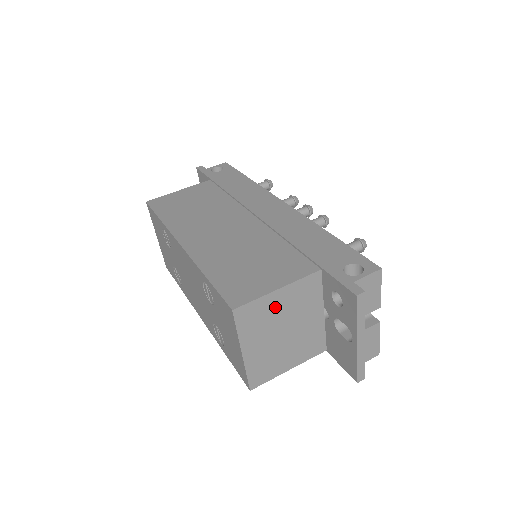
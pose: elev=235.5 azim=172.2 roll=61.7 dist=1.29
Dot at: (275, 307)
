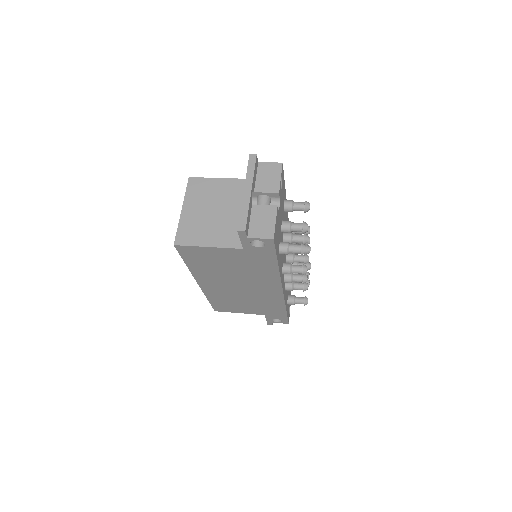
Dot at: (215, 189)
